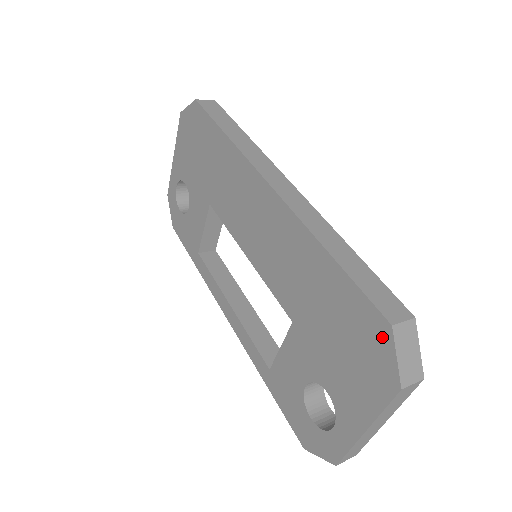
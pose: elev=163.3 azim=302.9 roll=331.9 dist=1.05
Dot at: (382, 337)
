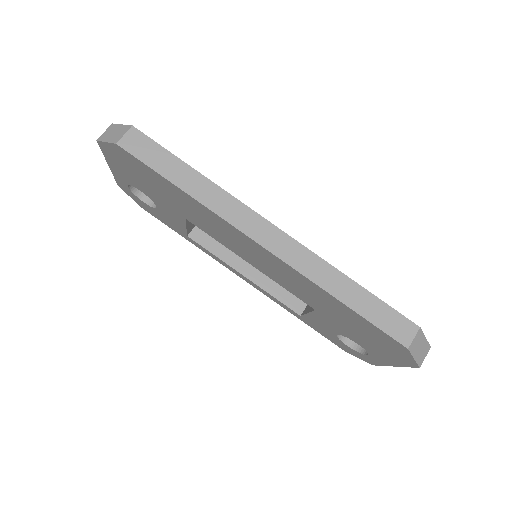
Dot at: (400, 349)
